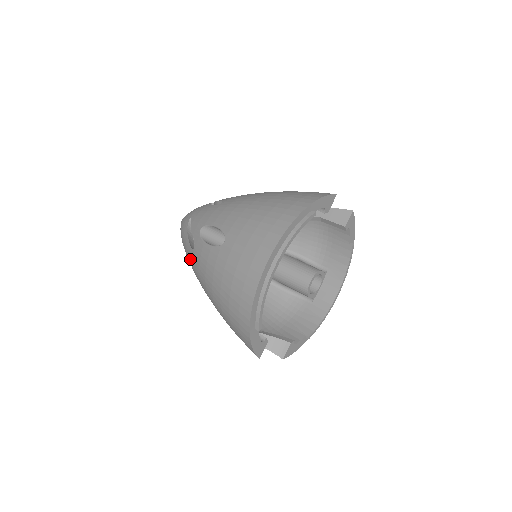
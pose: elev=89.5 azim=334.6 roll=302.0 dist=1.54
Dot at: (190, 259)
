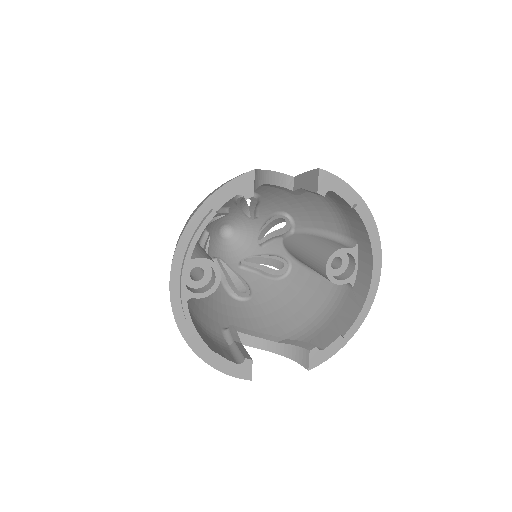
Dot at: occluded
